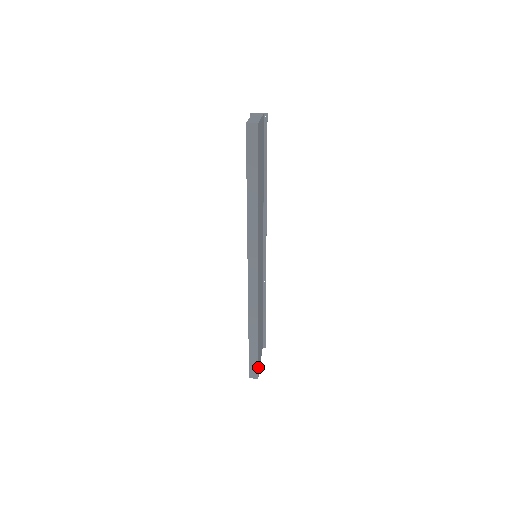
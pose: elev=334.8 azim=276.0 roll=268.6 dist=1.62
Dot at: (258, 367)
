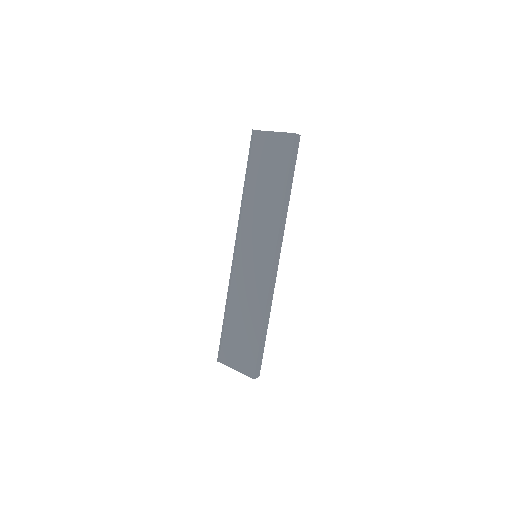
Dot at: (259, 365)
